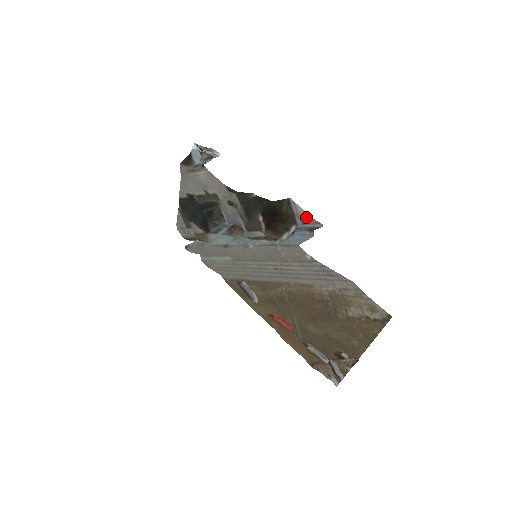
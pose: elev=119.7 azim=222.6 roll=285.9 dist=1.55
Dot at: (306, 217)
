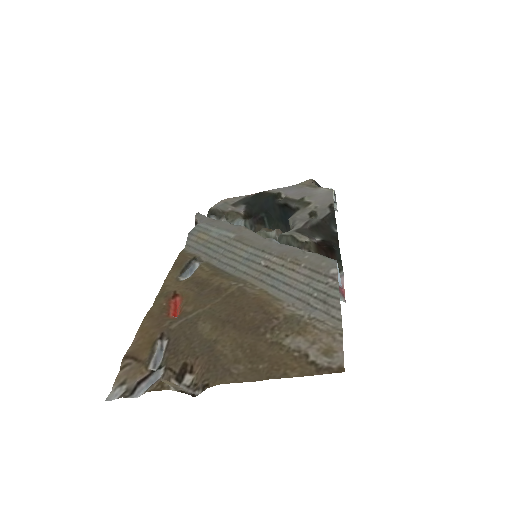
Dot at: occluded
